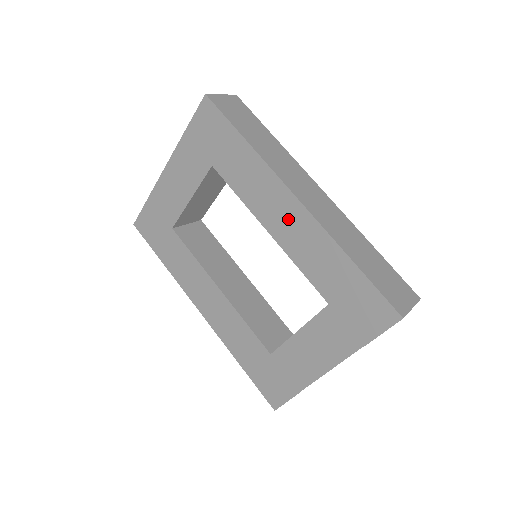
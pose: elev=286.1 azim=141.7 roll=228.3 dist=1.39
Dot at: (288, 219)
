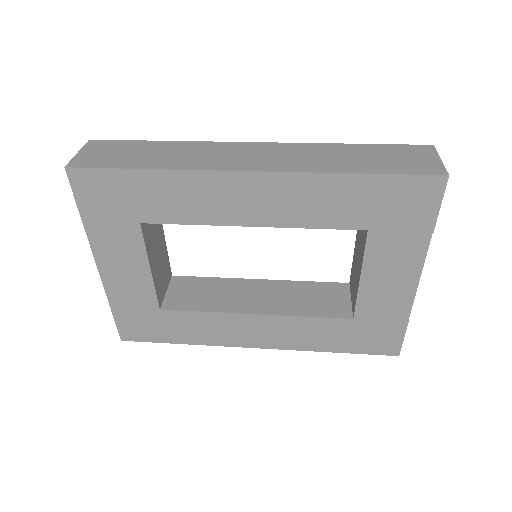
Dot at: (260, 198)
